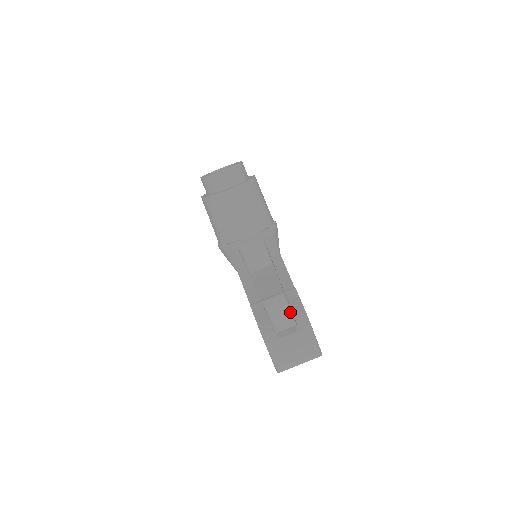
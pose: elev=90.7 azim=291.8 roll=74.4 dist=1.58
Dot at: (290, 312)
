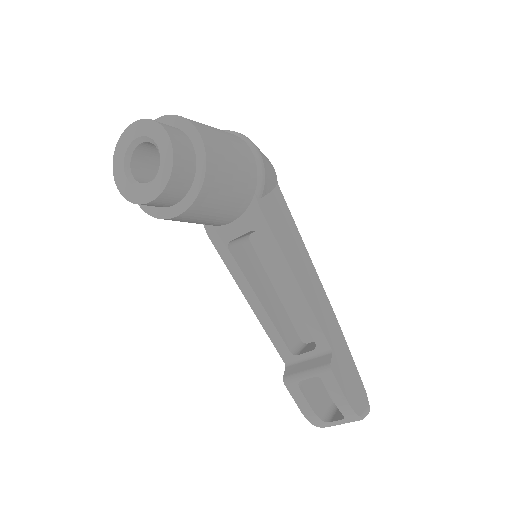
Dot at: occluded
